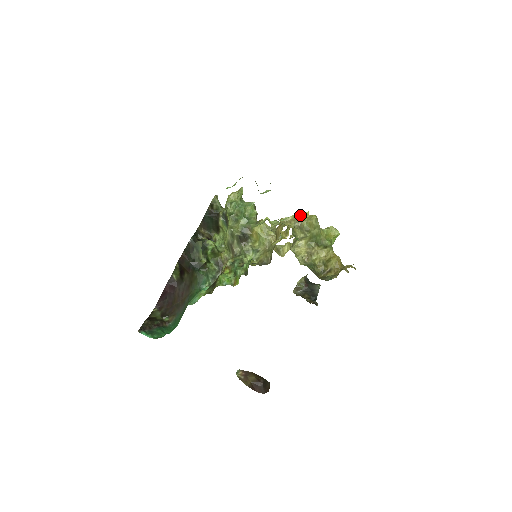
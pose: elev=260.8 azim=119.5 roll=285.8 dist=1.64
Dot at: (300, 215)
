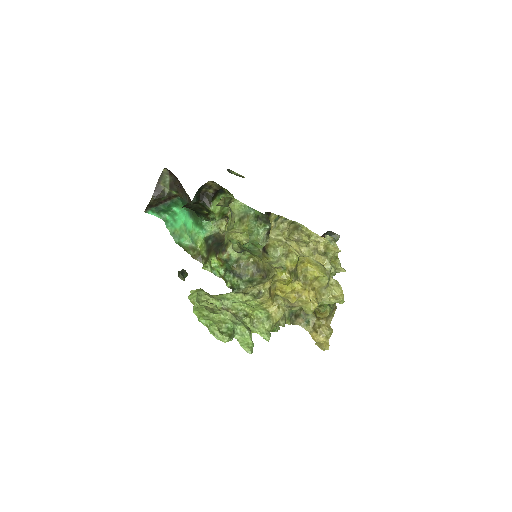
Dot at: (300, 298)
